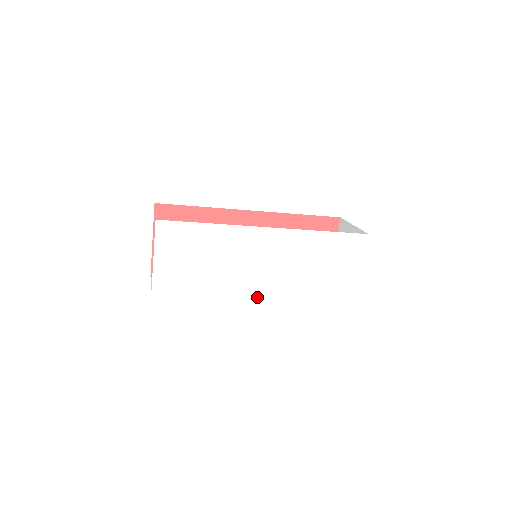
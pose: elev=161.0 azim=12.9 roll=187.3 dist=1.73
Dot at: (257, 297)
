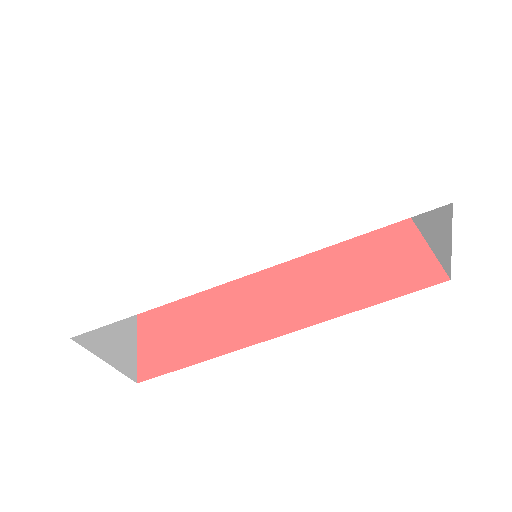
Dot at: (240, 265)
